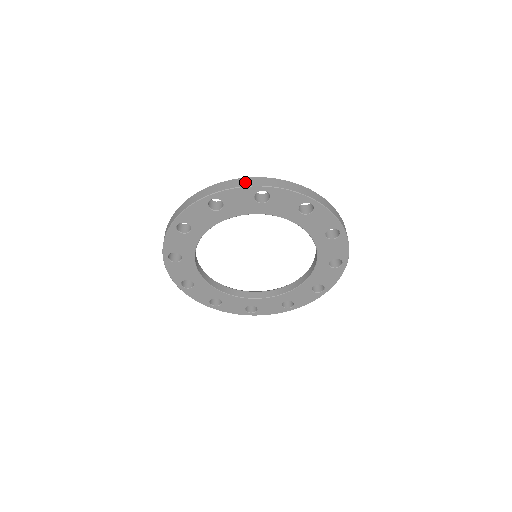
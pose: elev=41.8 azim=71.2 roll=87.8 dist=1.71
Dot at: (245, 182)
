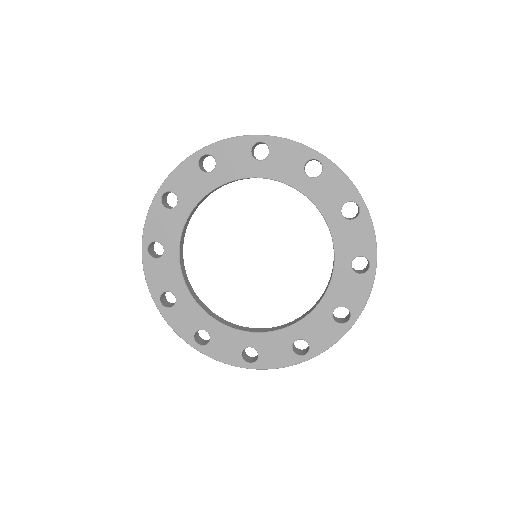
Dot at: occluded
